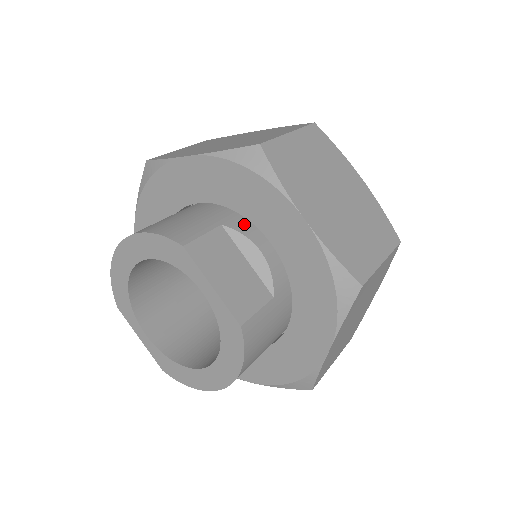
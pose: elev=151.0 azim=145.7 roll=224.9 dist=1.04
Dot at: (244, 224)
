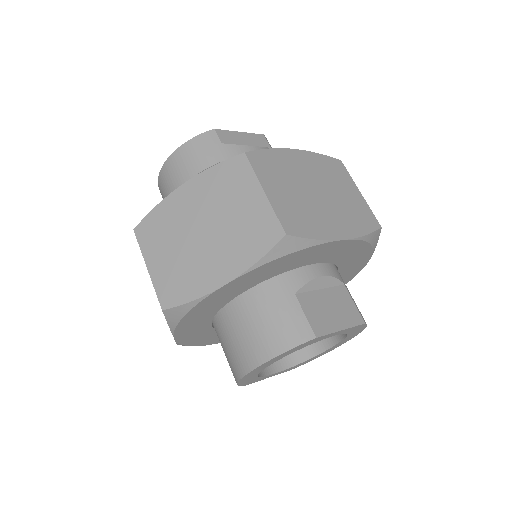
Dot at: (297, 275)
